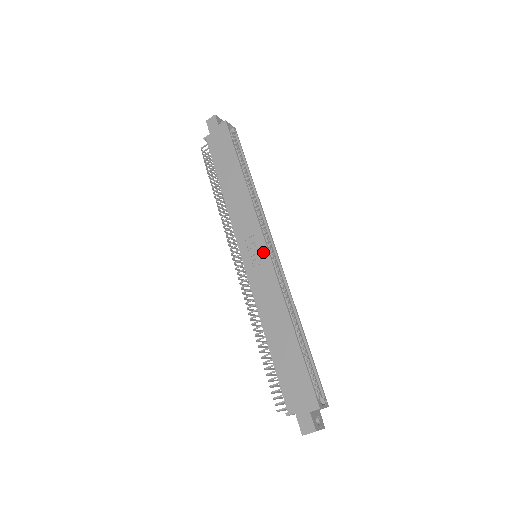
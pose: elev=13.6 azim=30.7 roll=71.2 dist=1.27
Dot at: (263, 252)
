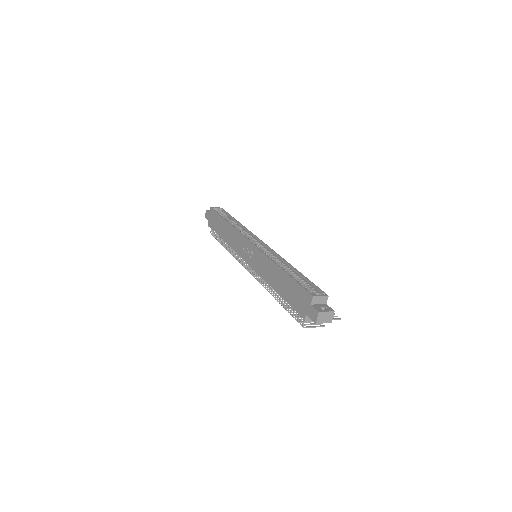
Dot at: (251, 247)
